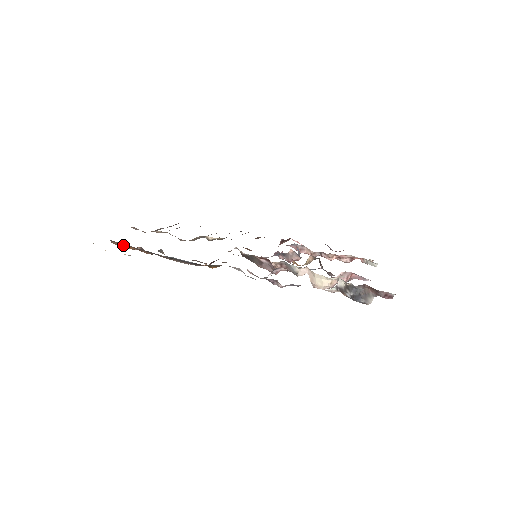
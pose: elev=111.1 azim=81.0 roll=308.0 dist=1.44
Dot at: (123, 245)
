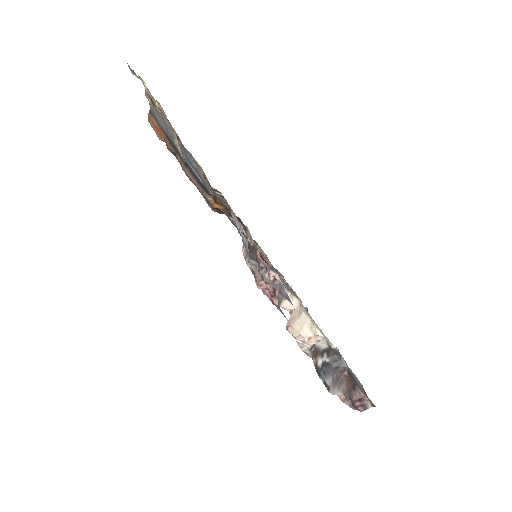
Dot at: occluded
